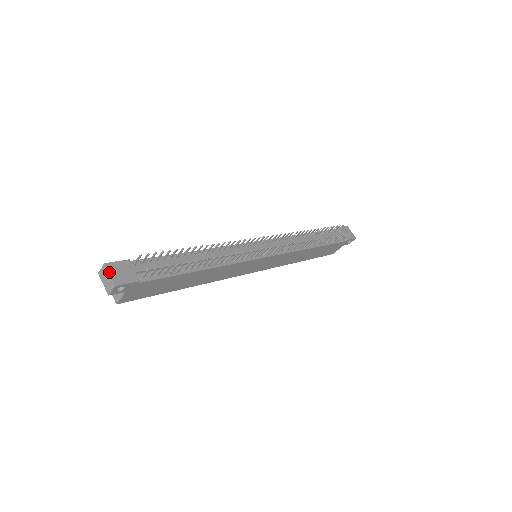
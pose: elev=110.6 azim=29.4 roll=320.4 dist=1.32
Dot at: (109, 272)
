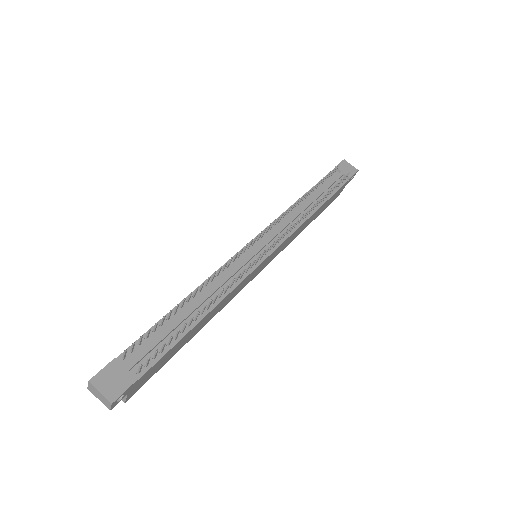
Dot at: (98, 389)
